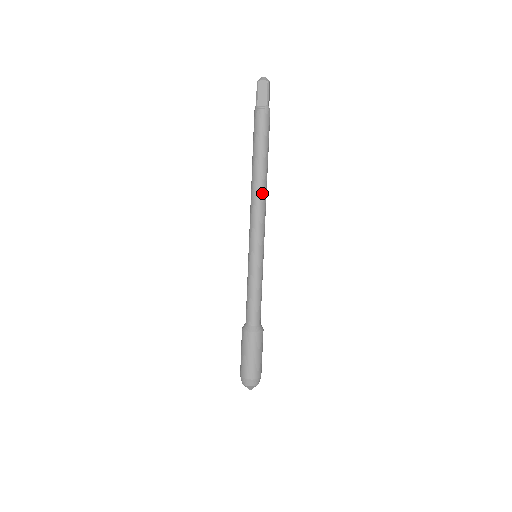
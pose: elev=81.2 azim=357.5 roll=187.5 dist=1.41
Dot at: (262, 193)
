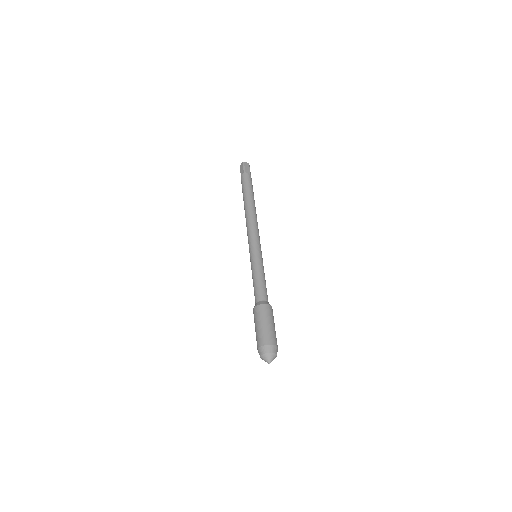
Dot at: (256, 216)
